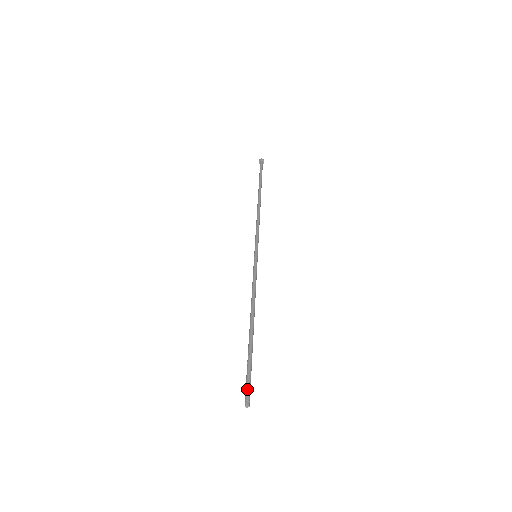
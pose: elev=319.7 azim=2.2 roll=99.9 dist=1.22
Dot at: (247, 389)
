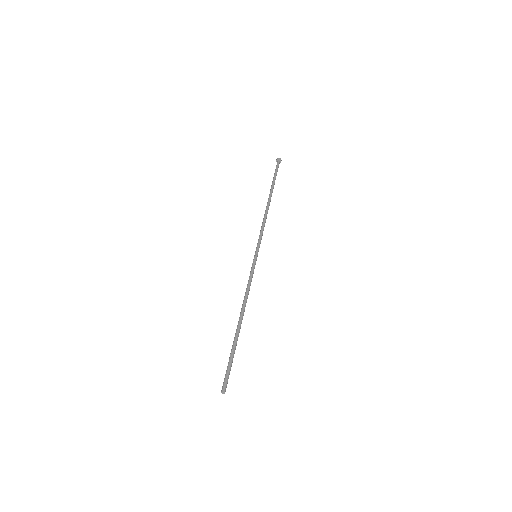
Dot at: (226, 378)
